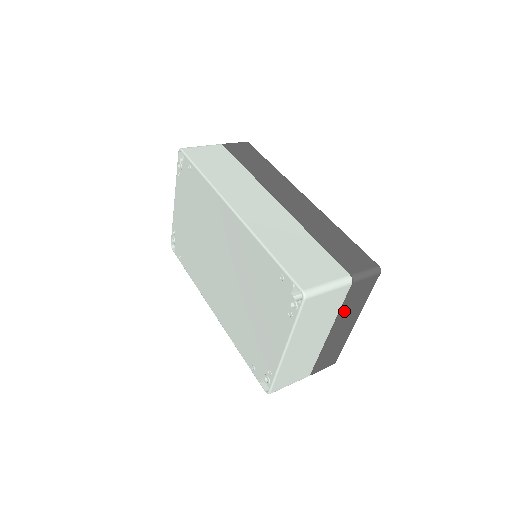
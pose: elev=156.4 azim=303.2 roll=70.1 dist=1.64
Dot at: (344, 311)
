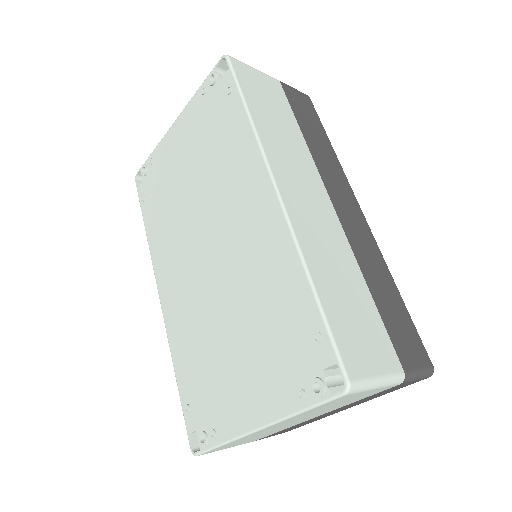
Dot at: occluded
